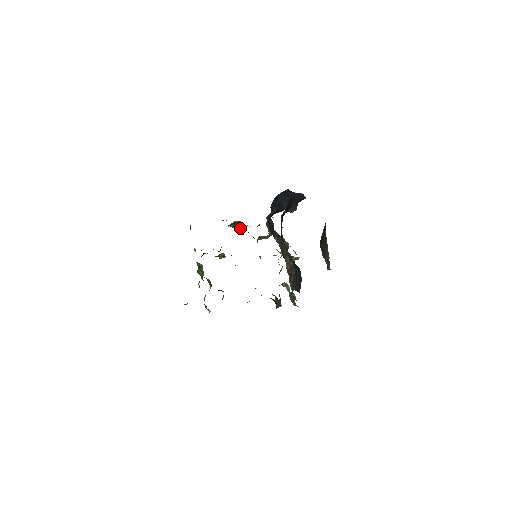
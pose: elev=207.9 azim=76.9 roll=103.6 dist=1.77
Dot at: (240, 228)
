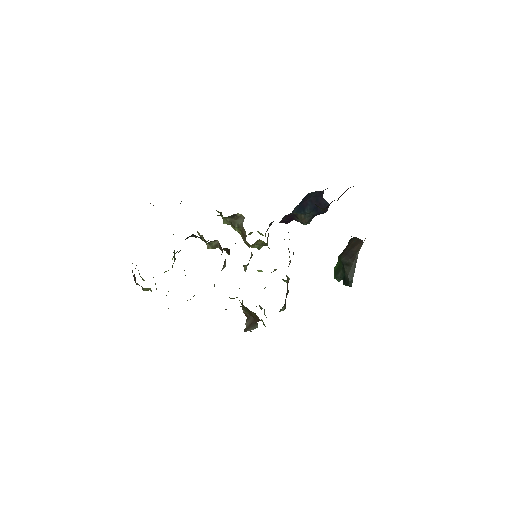
Dot at: (236, 225)
